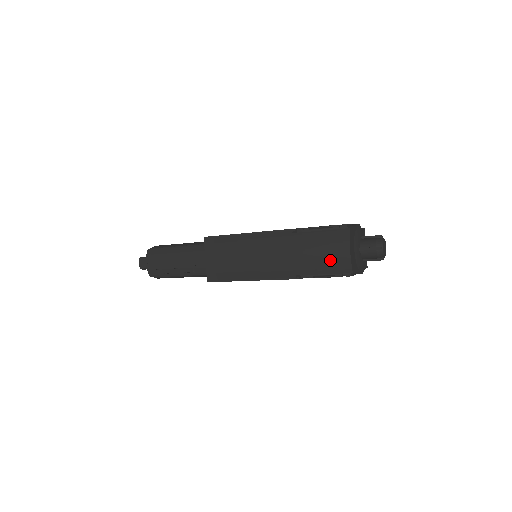
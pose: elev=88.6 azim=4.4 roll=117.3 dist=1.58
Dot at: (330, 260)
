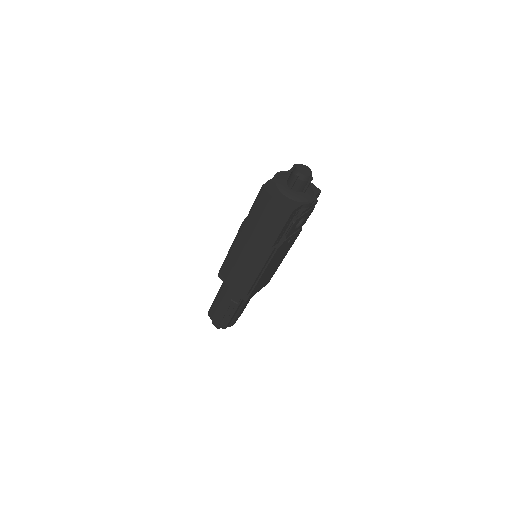
Dot at: (273, 218)
